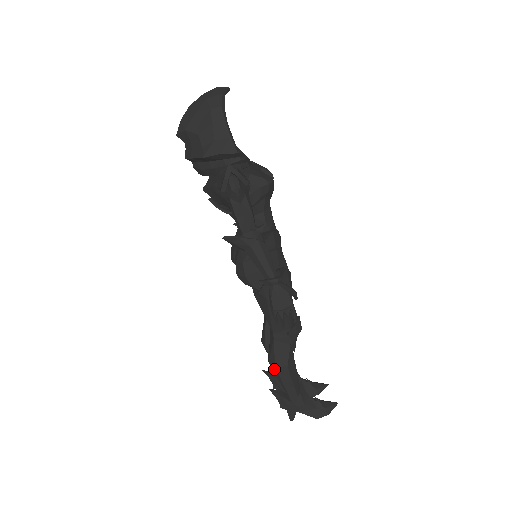
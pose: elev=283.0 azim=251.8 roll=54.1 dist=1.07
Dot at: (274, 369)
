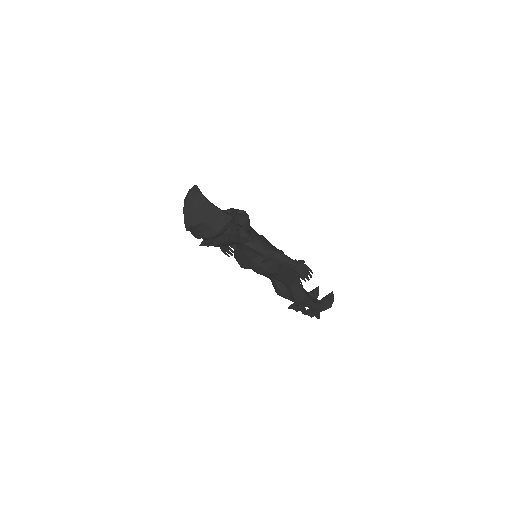
Dot at: (300, 302)
